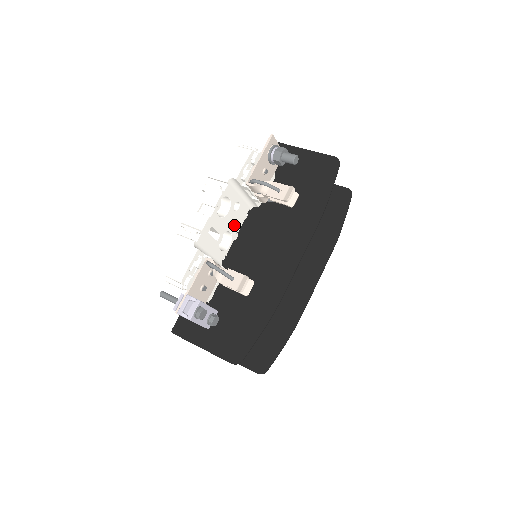
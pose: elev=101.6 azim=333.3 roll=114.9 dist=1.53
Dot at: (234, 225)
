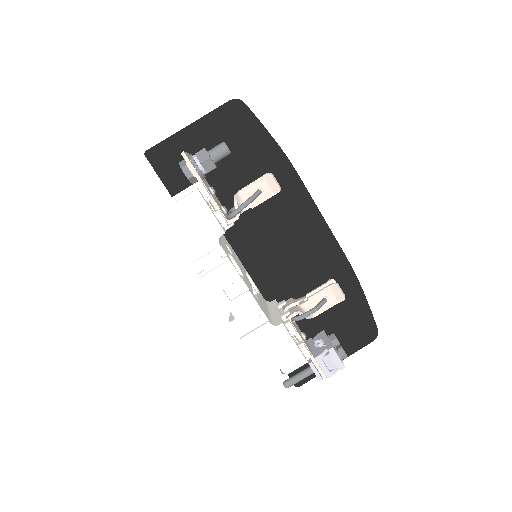
Dot at: (239, 263)
